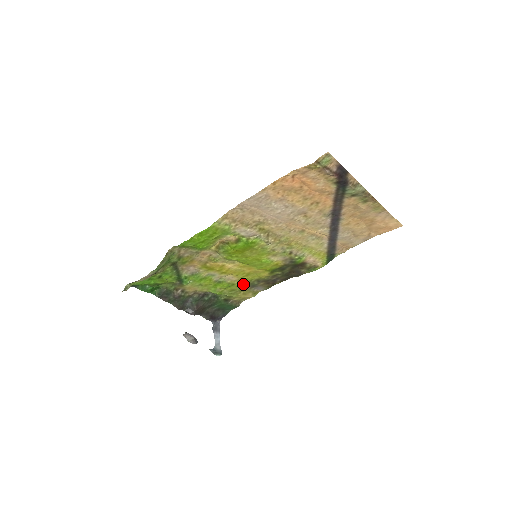
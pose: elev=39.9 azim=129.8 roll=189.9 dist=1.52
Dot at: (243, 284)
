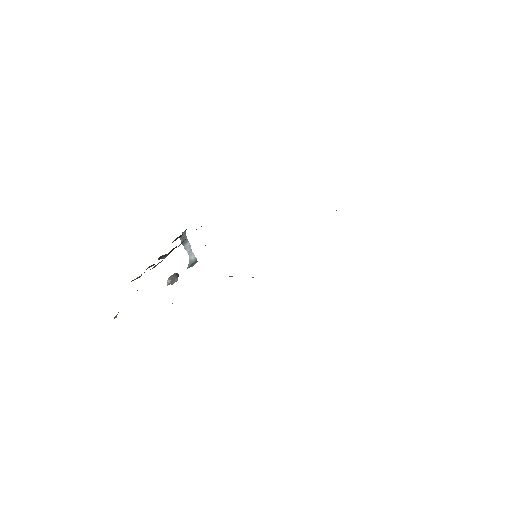
Dot at: occluded
